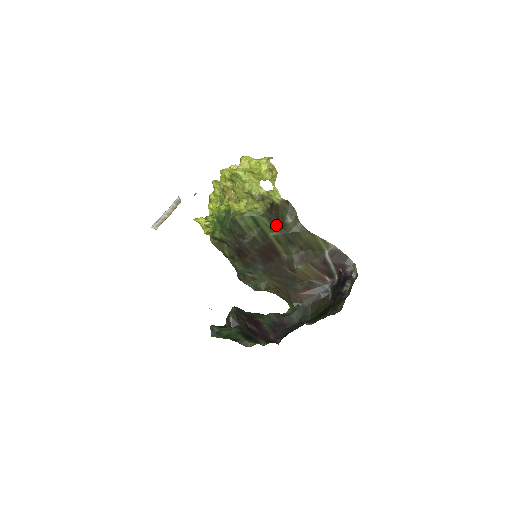
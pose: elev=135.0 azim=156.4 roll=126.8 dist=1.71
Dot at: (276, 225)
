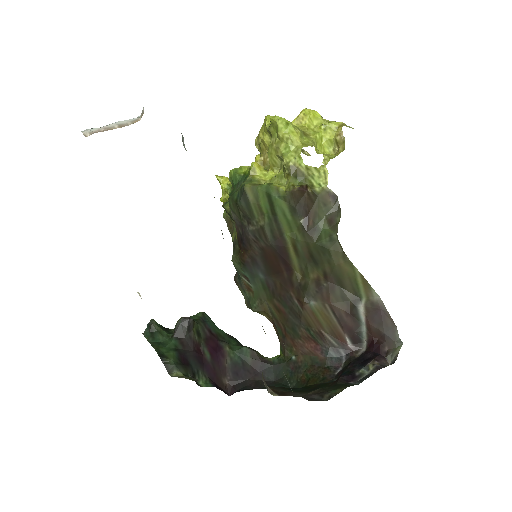
Dot at: (300, 223)
